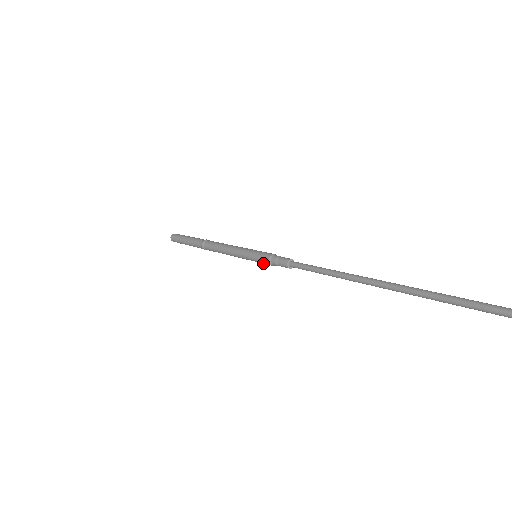
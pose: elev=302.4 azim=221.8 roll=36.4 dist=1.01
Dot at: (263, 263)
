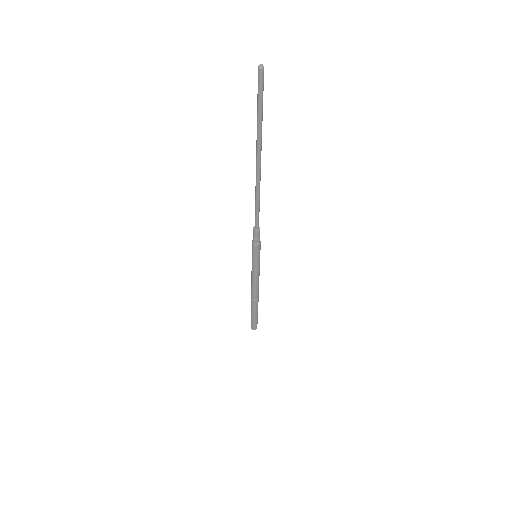
Dot at: (253, 250)
